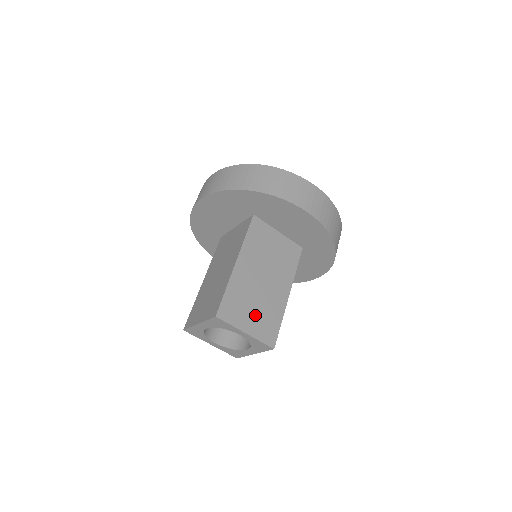
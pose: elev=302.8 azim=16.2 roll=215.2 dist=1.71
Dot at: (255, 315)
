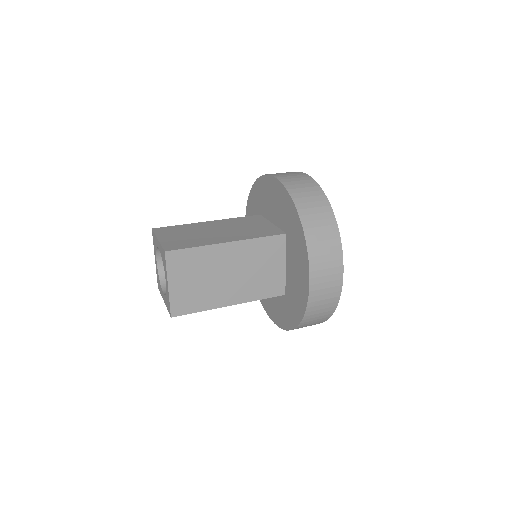
Dot at: (180, 237)
